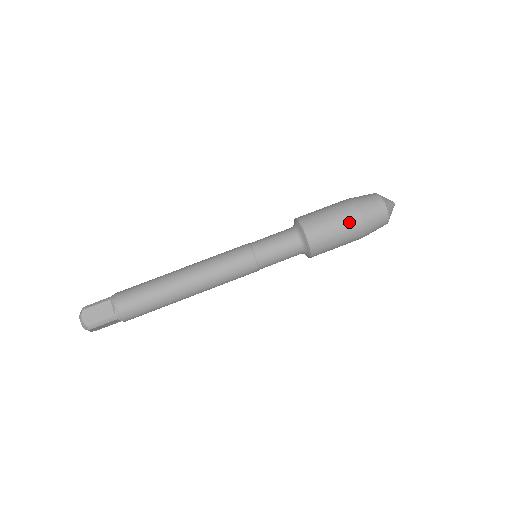
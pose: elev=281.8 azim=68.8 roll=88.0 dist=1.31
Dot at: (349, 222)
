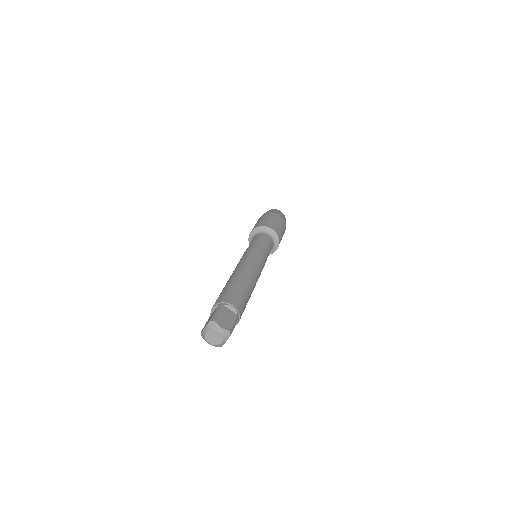
Dot at: (281, 221)
